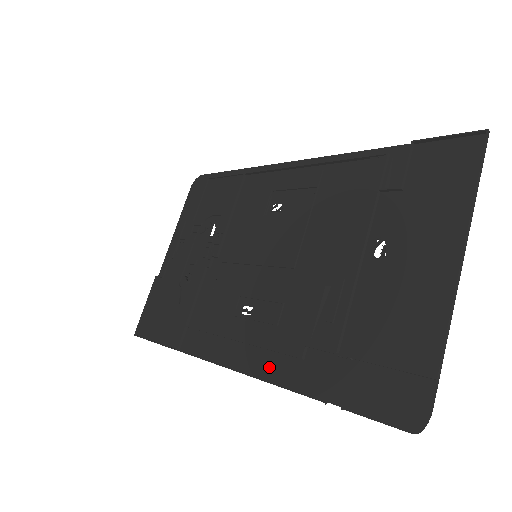
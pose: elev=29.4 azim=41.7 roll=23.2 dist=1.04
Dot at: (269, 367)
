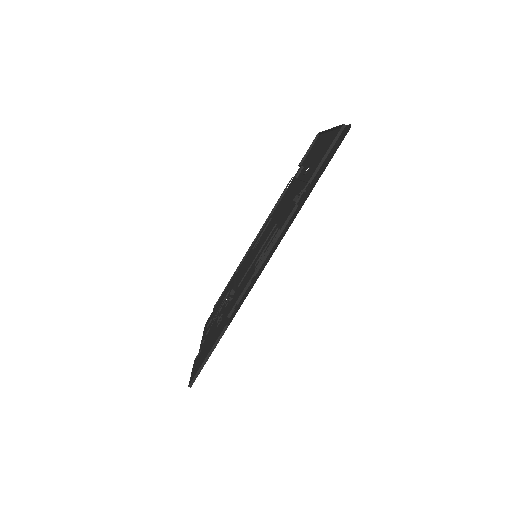
Dot at: (284, 232)
